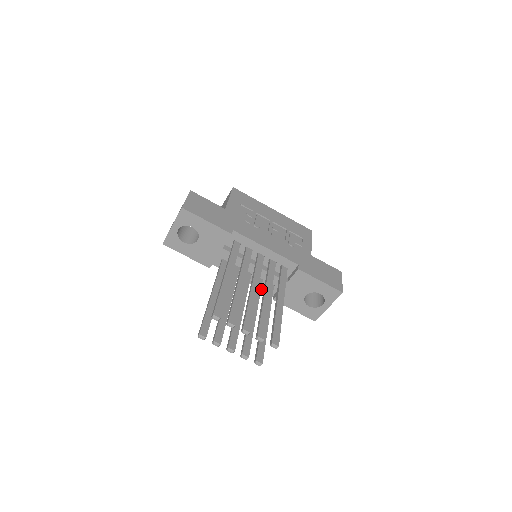
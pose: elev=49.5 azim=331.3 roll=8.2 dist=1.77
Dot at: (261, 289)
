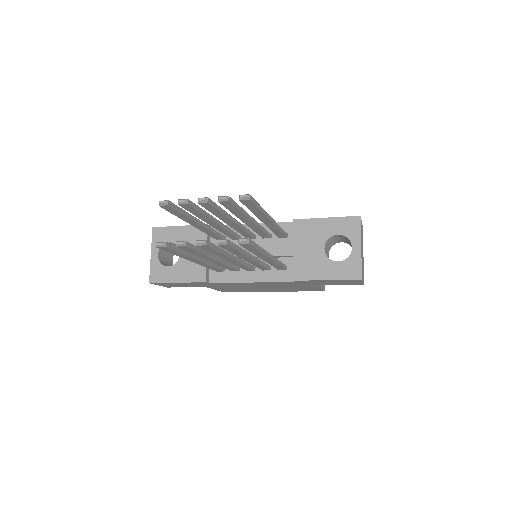
Dot at: (276, 282)
